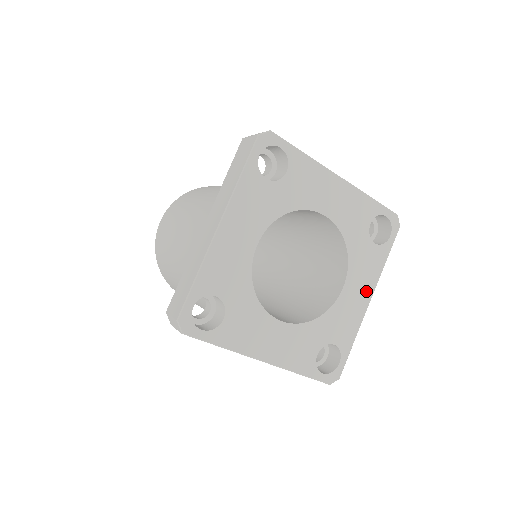
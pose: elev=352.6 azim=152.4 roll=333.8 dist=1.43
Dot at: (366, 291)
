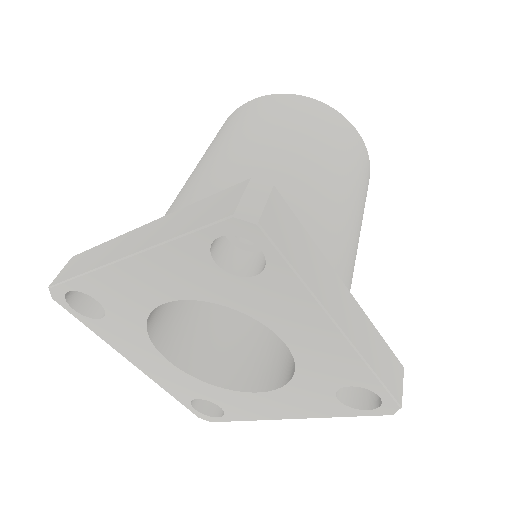
Dot at: (291, 412)
